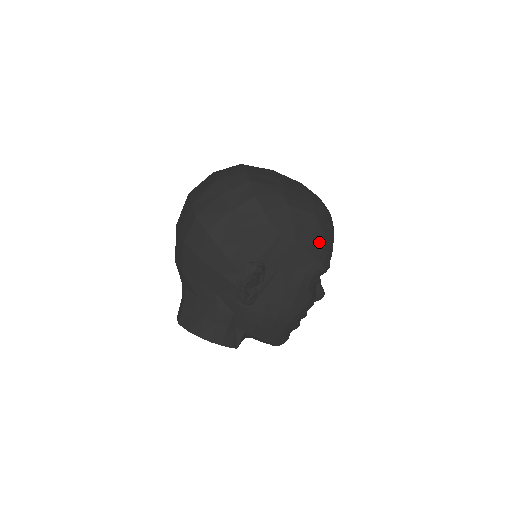
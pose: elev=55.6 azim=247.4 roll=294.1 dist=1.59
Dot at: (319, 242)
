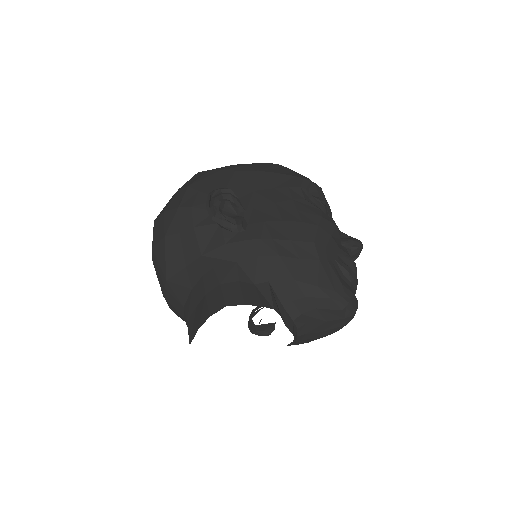
Dot at: (286, 171)
